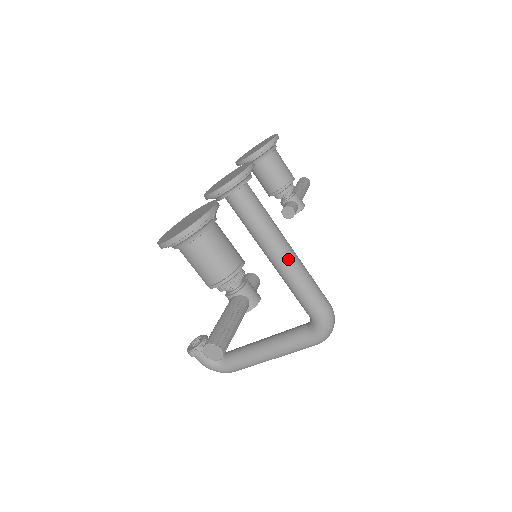
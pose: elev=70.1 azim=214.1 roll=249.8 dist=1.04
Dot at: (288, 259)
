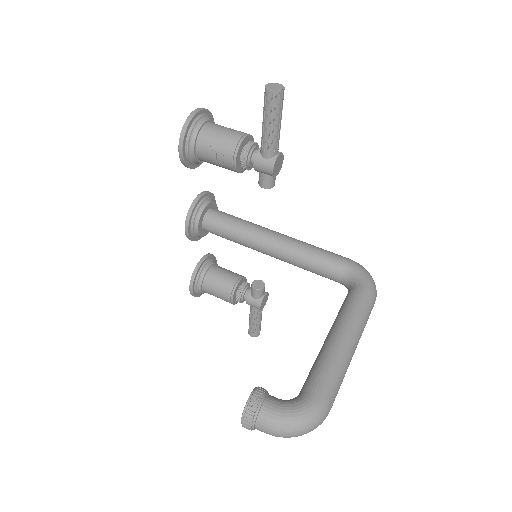
Dot at: (284, 235)
